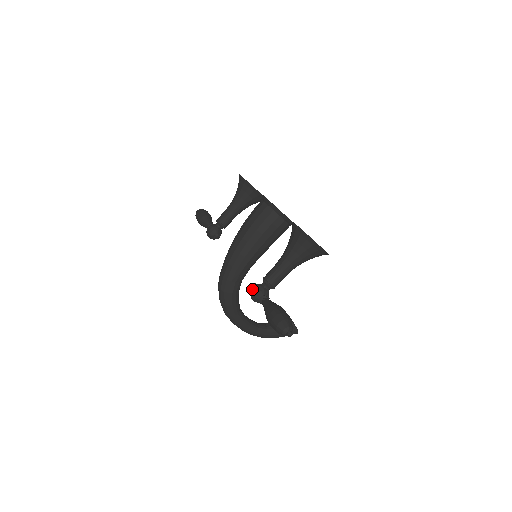
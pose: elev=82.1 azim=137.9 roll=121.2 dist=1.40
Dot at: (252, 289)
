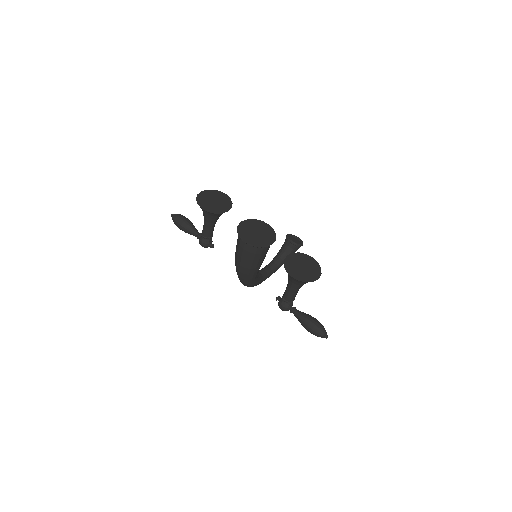
Dot at: (280, 308)
